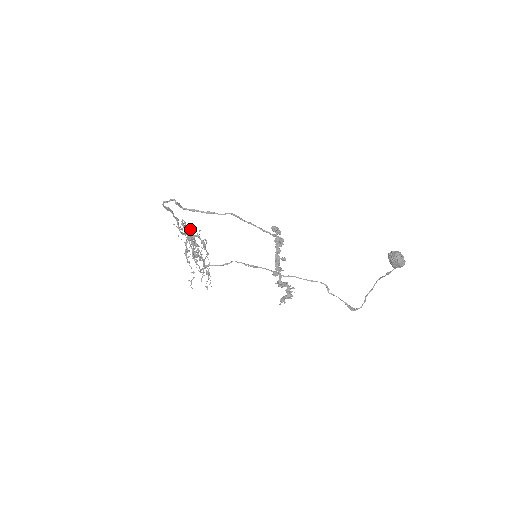
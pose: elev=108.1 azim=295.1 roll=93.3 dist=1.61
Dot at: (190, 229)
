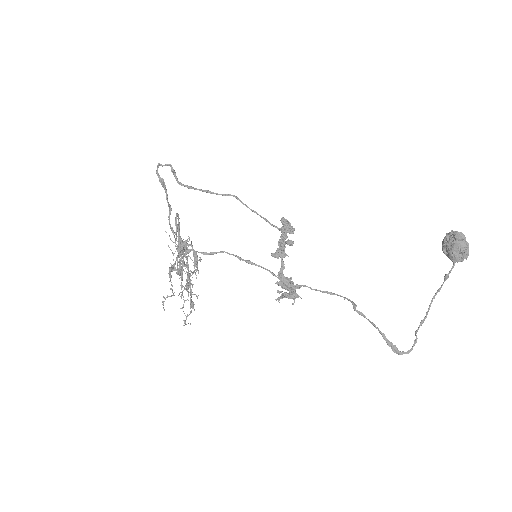
Dot at: (185, 242)
